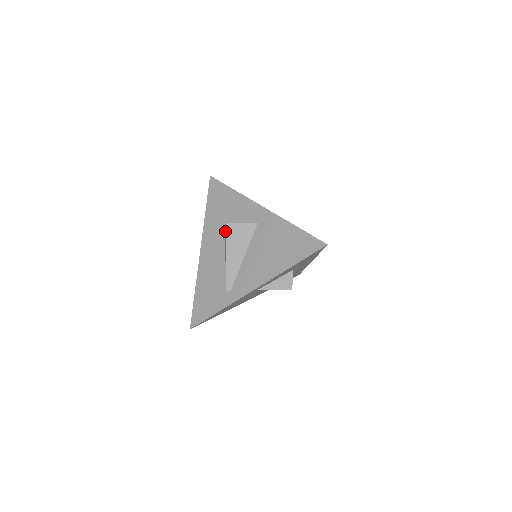
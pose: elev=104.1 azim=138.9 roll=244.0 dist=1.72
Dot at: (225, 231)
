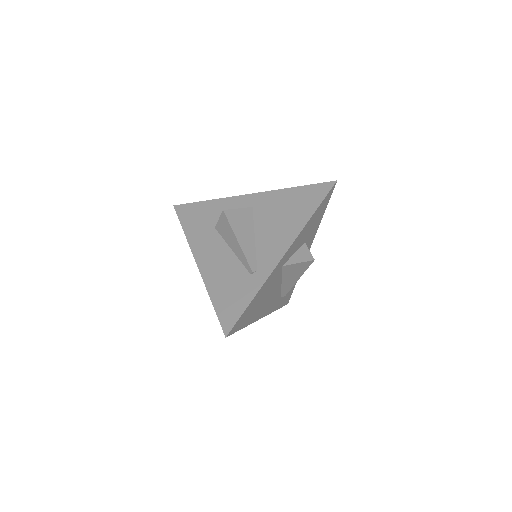
Dot at: (220, 228)
